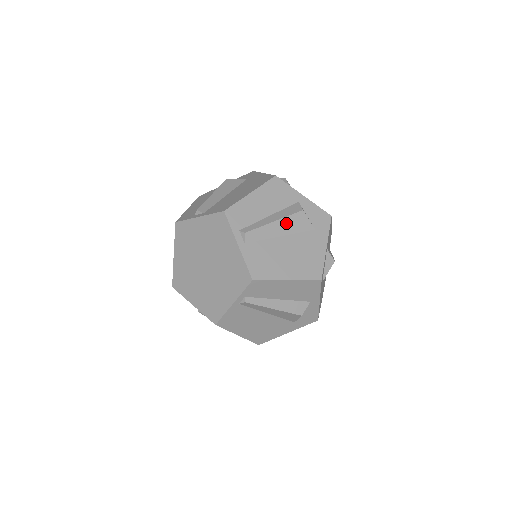
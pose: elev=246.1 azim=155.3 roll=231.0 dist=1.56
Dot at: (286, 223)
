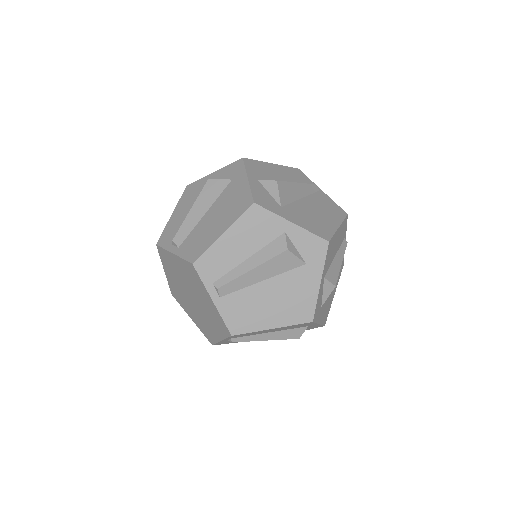
Dot at: (267, 267)
